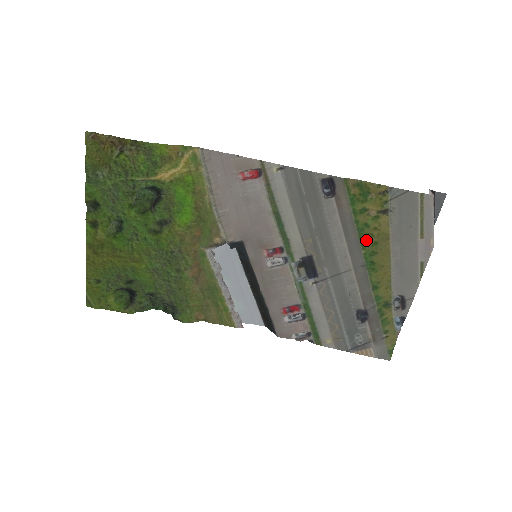
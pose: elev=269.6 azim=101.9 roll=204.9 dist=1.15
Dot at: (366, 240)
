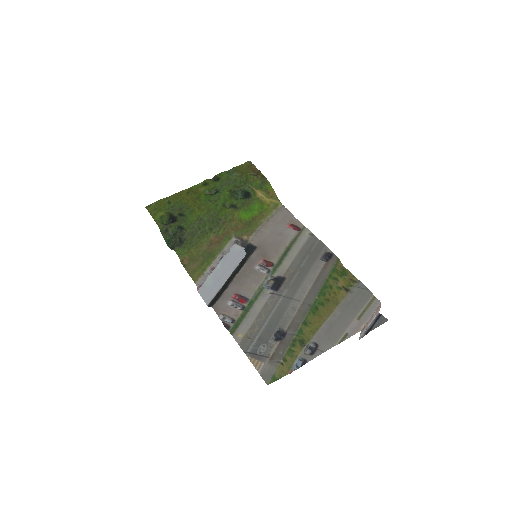
Dot at: (324, 294)
